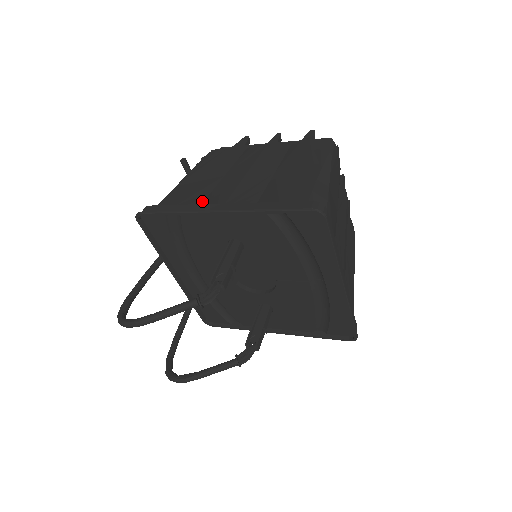
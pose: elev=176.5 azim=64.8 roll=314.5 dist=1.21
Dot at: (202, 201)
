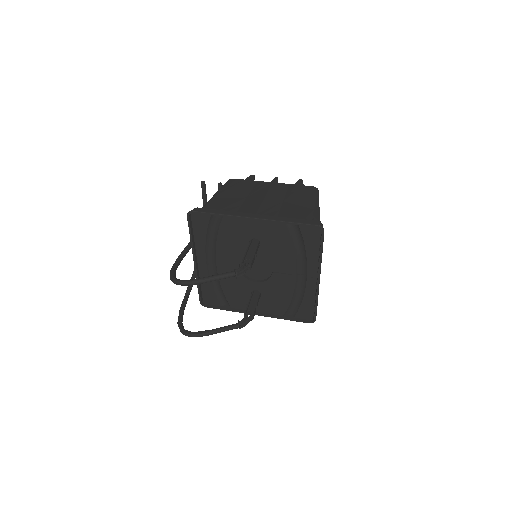
Dot at: (236, 211)
